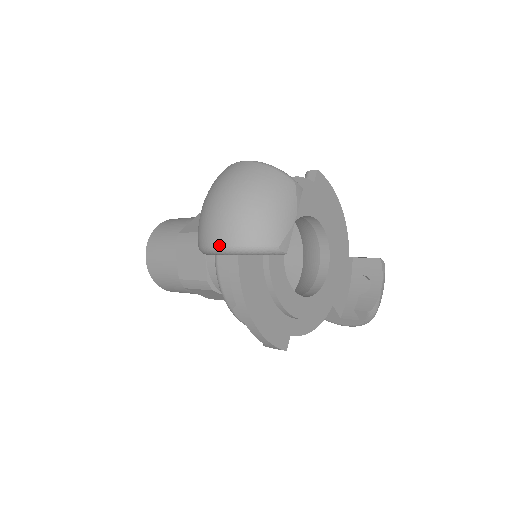
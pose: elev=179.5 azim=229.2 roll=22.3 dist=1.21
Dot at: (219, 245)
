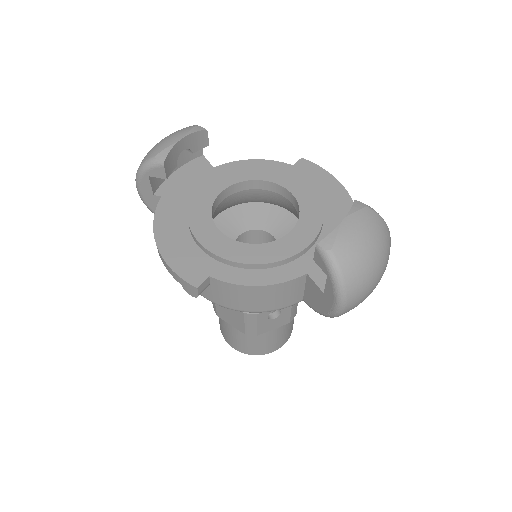
Dot at: occluded
